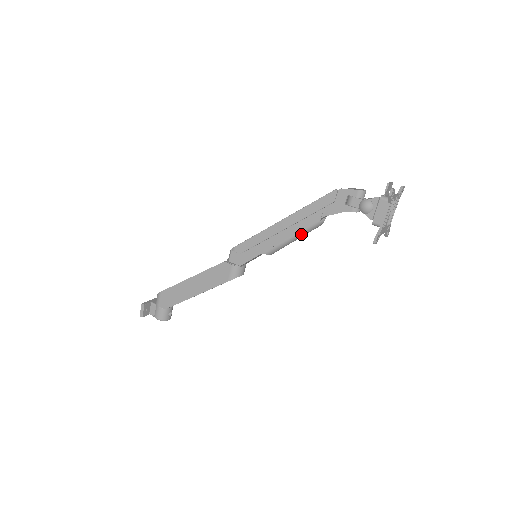
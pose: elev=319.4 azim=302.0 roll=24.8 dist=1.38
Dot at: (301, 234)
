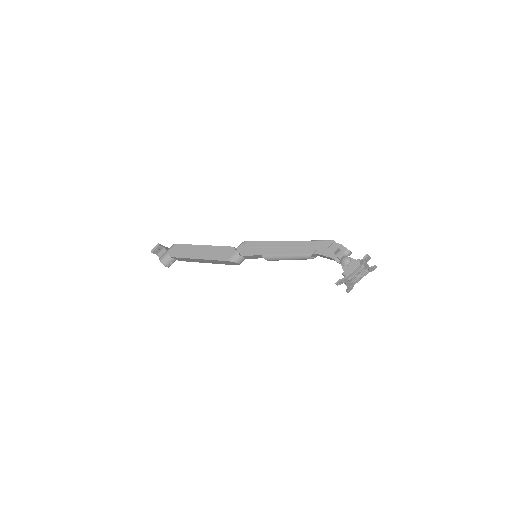
Dot at: (294, 257)
